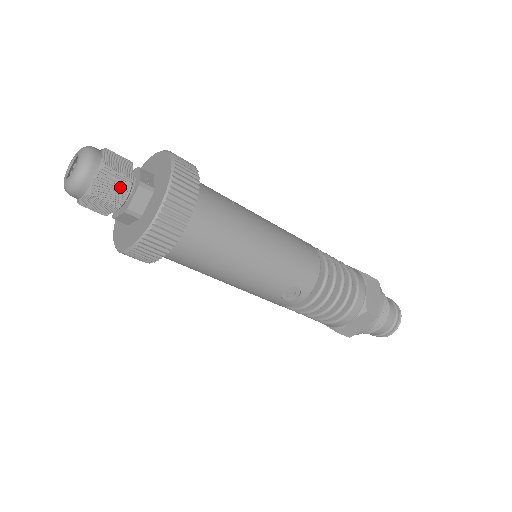
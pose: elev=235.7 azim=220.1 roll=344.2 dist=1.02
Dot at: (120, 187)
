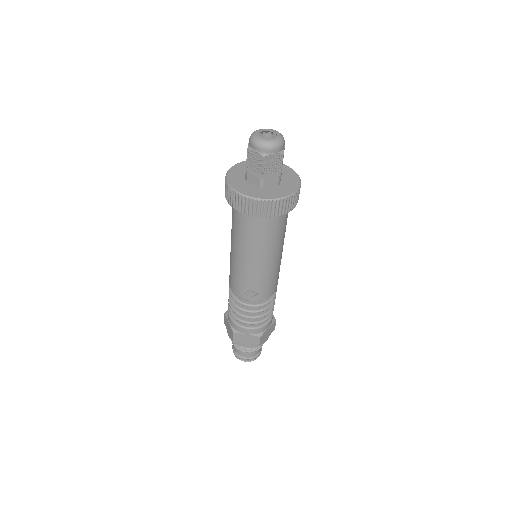
Dot at: (274, 168)
